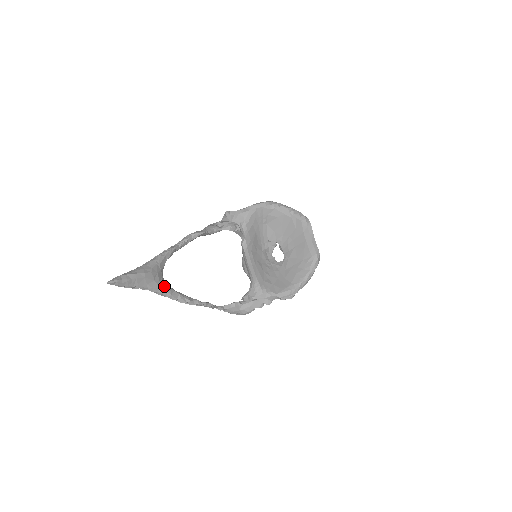
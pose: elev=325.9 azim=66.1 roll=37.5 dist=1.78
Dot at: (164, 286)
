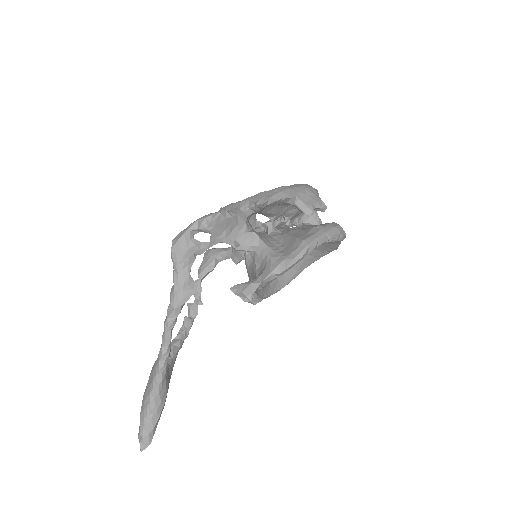
Dot at: occluded
